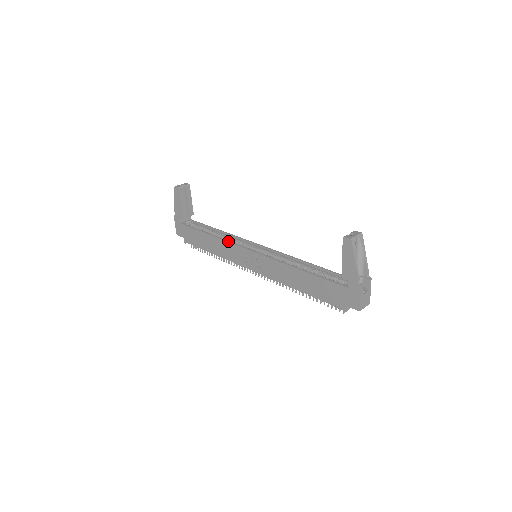
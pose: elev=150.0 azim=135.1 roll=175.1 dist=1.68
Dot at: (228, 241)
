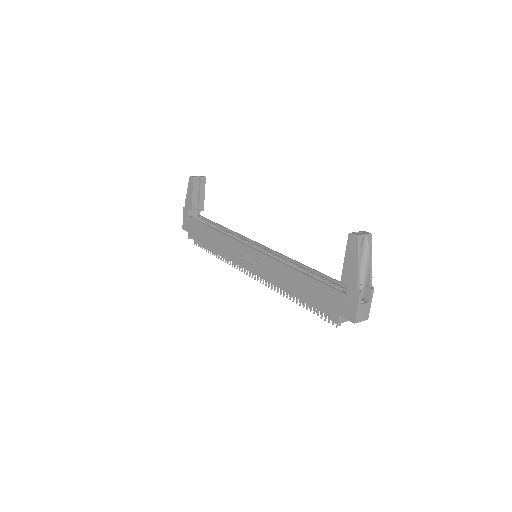
Dot at: (230, 236)
